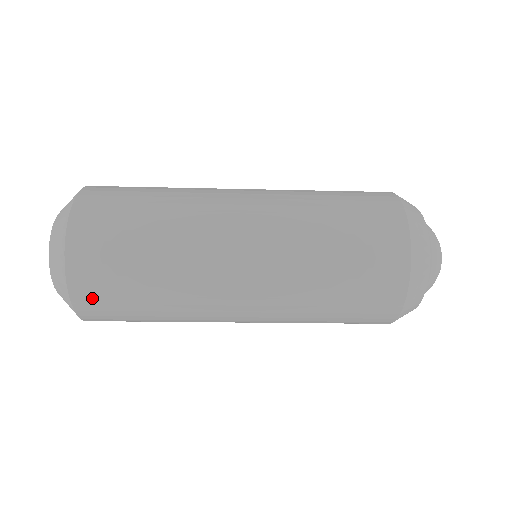
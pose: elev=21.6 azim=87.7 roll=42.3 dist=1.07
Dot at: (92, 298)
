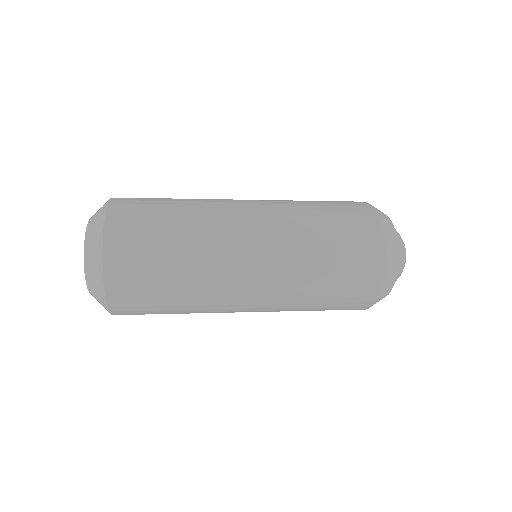
Dot at: (123, 272)
